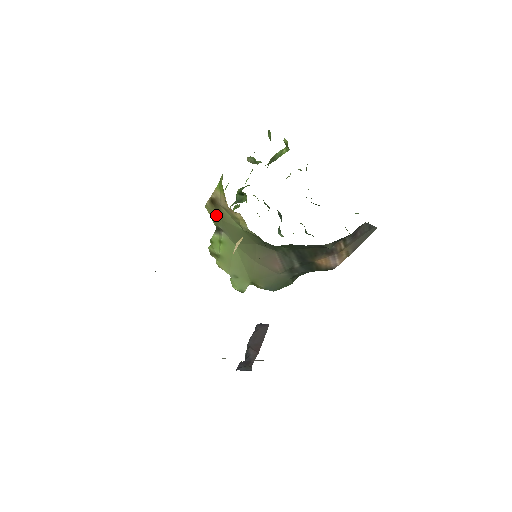
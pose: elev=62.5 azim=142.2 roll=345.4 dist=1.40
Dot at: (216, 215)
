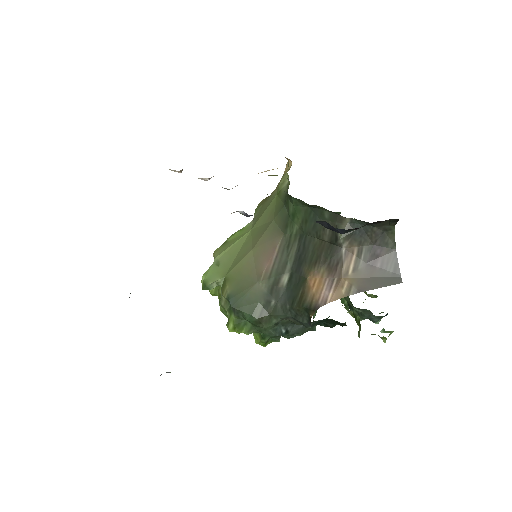
Dot at: (263, 203)
